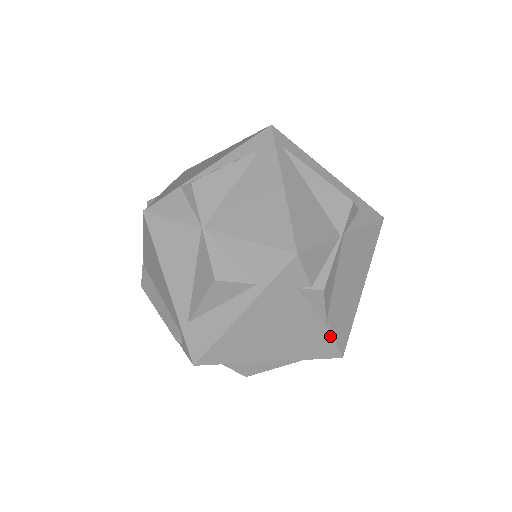
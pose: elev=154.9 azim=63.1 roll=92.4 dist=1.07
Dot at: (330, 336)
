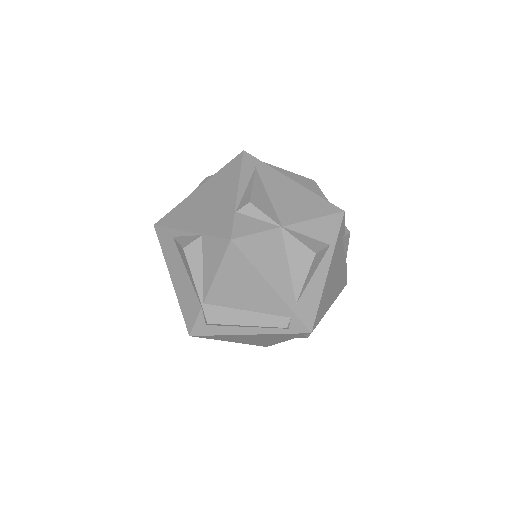
Dot at: (346, 269)
